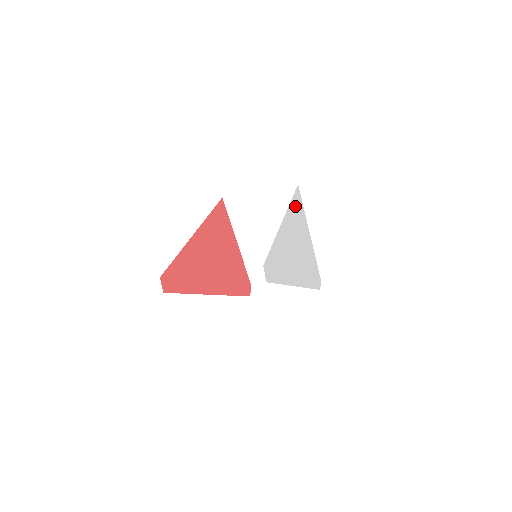
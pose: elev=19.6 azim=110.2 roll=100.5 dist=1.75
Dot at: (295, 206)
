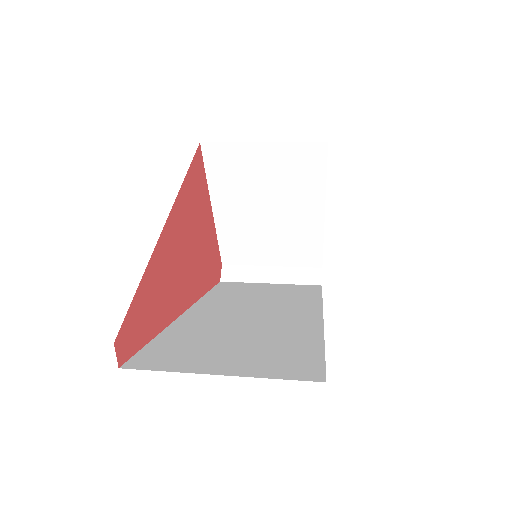
Dot at: occluded
